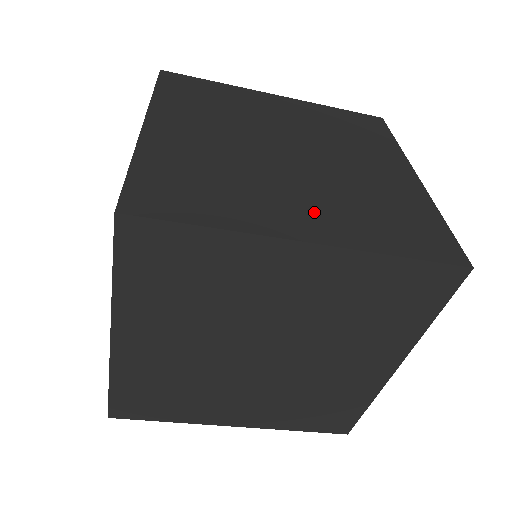
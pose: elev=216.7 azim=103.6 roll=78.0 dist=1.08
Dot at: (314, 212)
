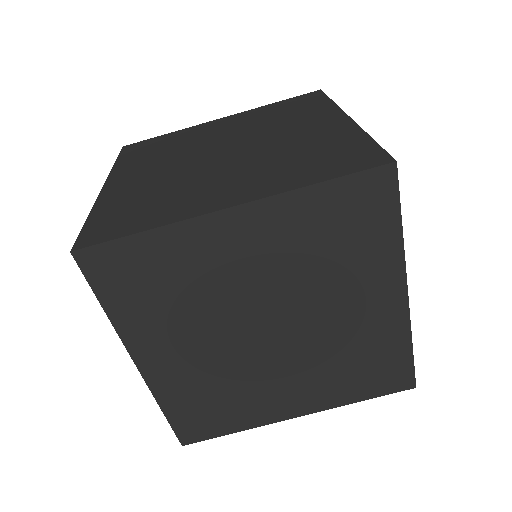
Dot at: (239, 184)
